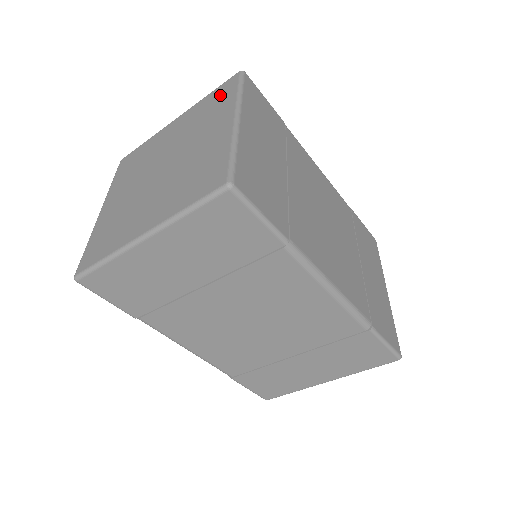
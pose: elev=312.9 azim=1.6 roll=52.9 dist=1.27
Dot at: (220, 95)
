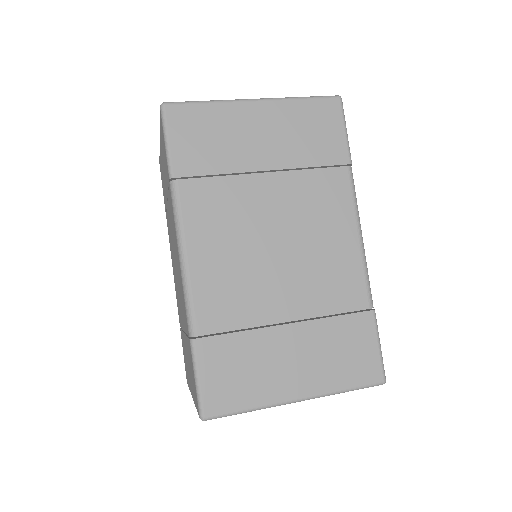
Dot at: occluded
